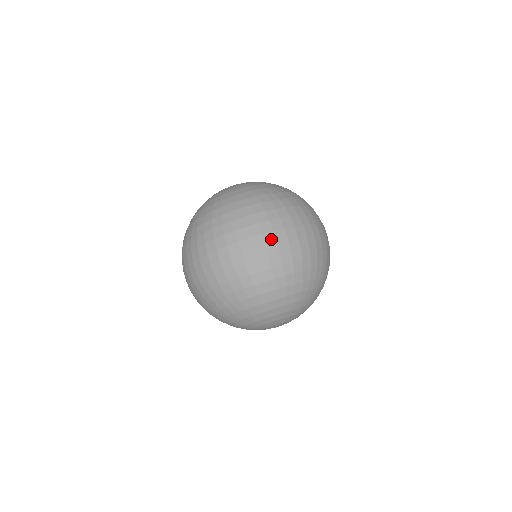
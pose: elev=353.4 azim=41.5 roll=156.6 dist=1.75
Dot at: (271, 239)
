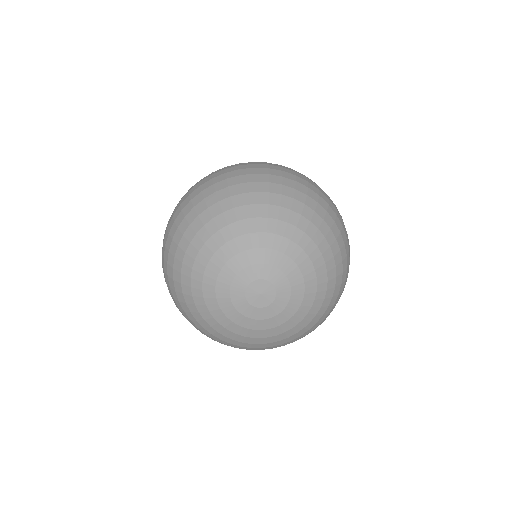
Dot at: (208, 176)
